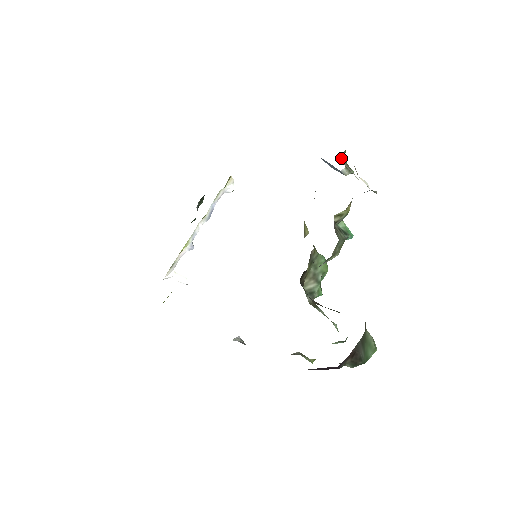
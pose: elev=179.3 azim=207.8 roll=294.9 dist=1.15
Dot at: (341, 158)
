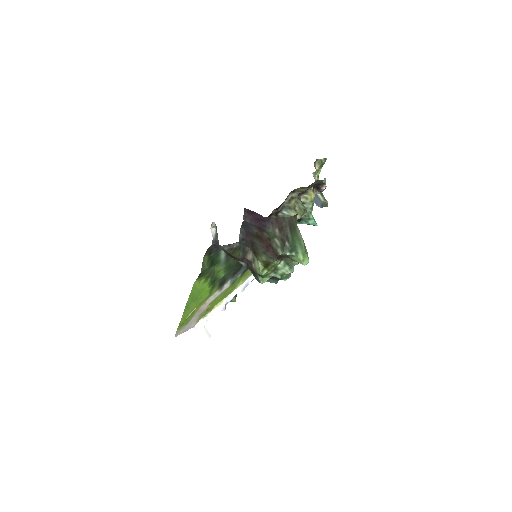
Dot at: occluded
